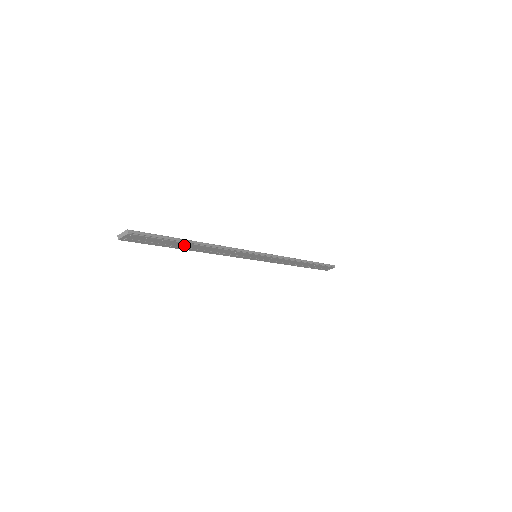
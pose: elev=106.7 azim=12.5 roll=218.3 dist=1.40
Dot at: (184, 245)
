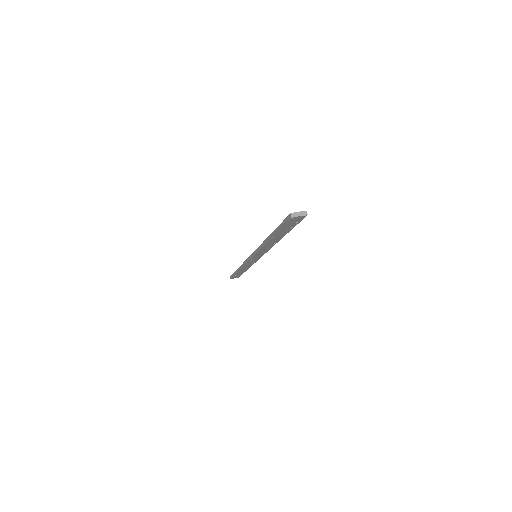
Dot at: (281, 235)
